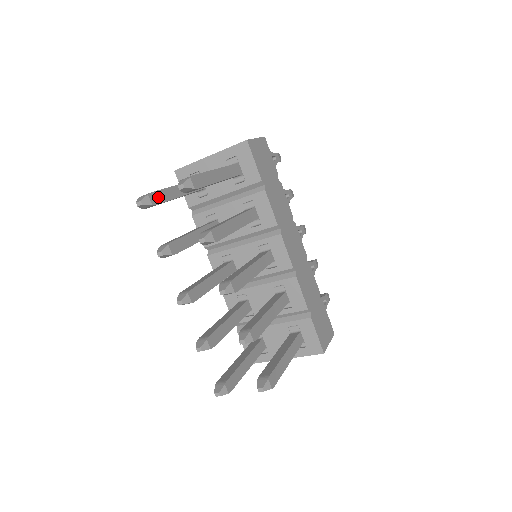
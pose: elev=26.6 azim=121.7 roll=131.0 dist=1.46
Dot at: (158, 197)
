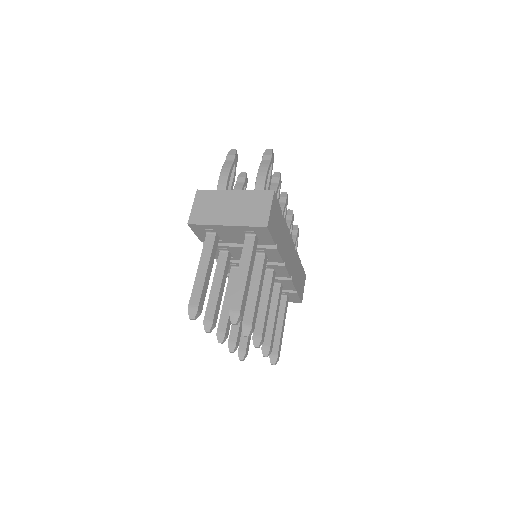
Dot at: (202, 301)
